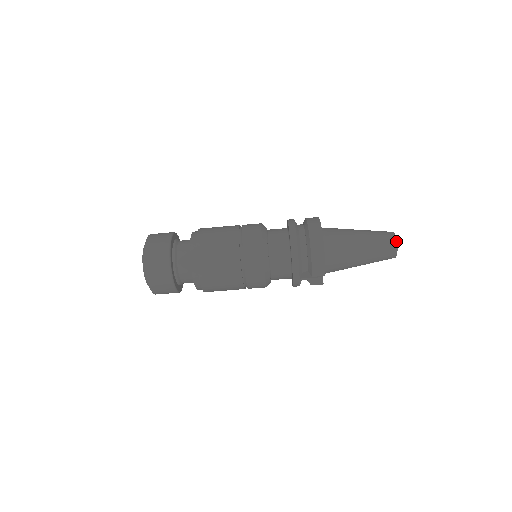
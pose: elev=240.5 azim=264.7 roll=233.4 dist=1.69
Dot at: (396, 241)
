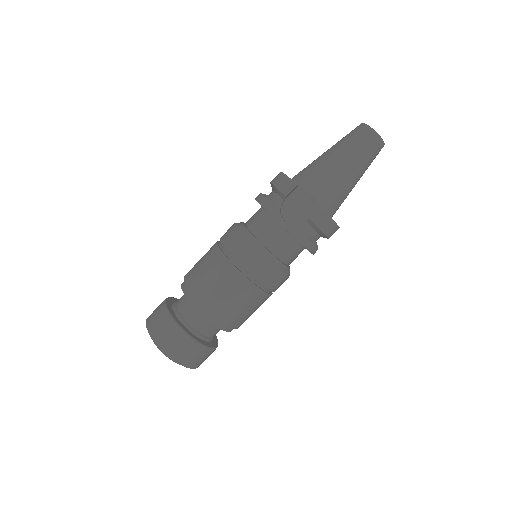
Dot at: (360, 124)
